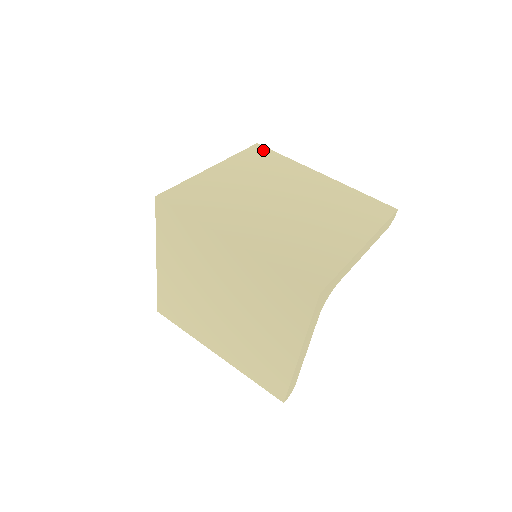
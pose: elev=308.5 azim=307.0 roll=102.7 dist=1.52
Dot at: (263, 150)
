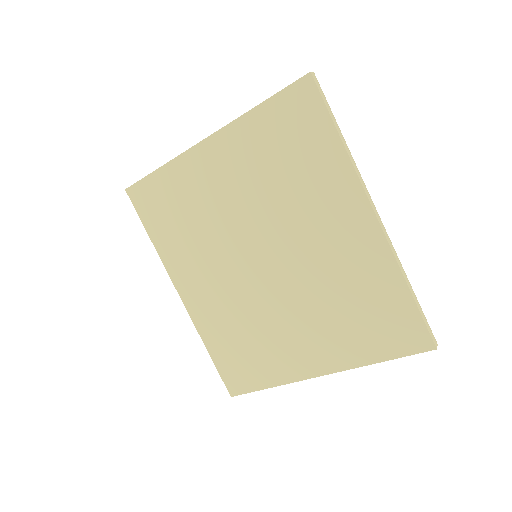
Dot at: (308, 104)
